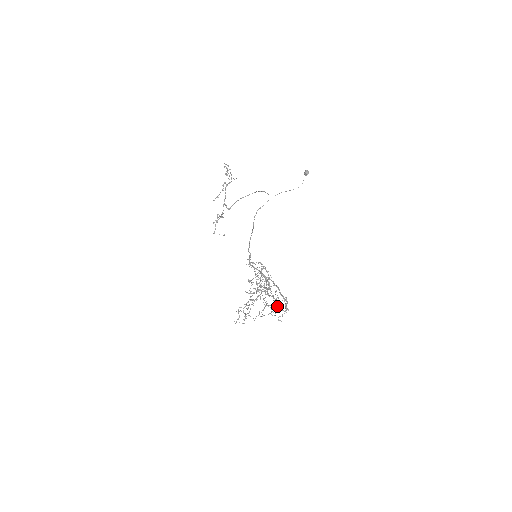
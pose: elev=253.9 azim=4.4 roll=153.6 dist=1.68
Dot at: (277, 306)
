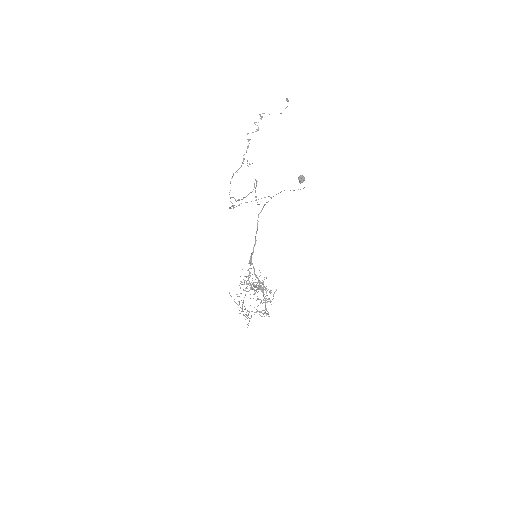
Dot at: occluded
